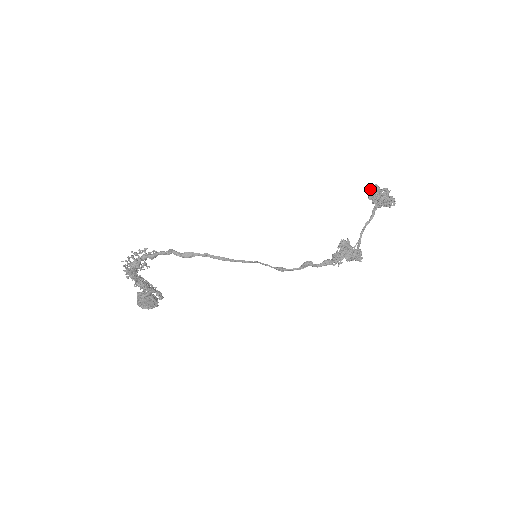
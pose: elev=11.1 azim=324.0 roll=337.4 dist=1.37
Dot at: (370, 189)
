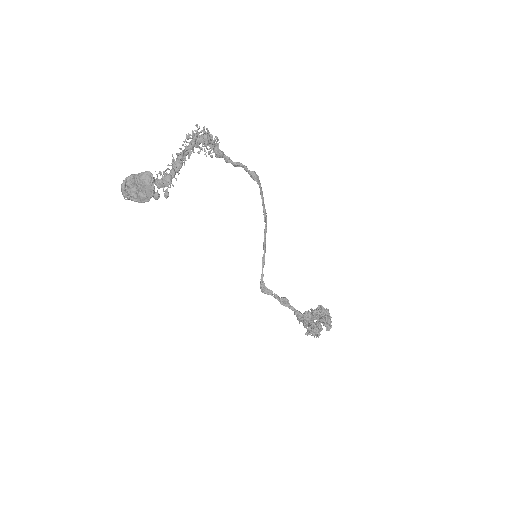
Dot at: occluded
